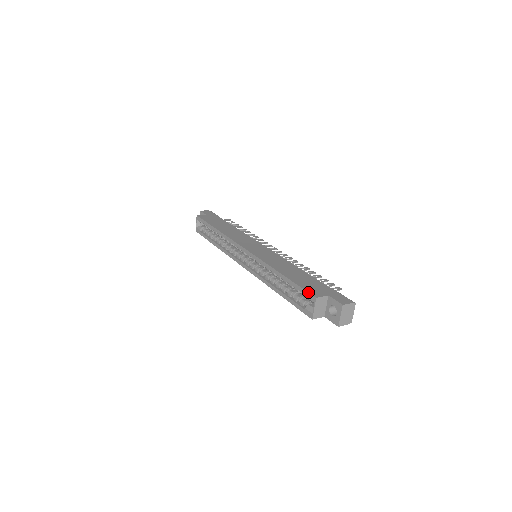
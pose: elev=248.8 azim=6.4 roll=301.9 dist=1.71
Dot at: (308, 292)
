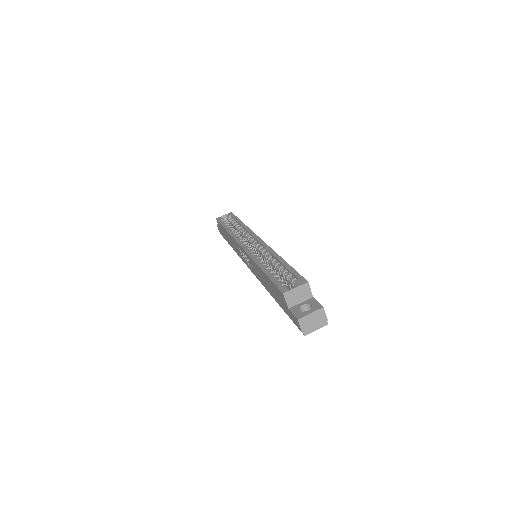
Dot at: occluded
